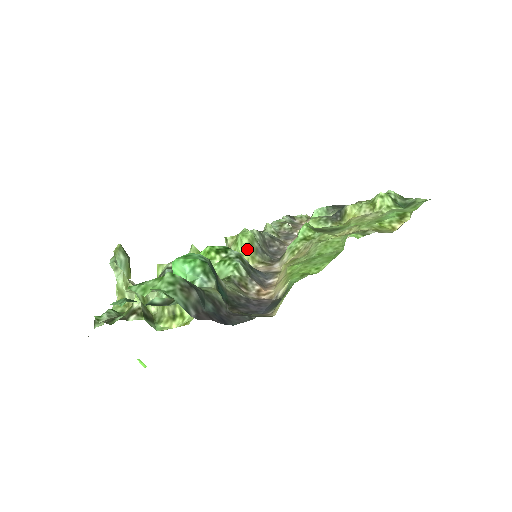
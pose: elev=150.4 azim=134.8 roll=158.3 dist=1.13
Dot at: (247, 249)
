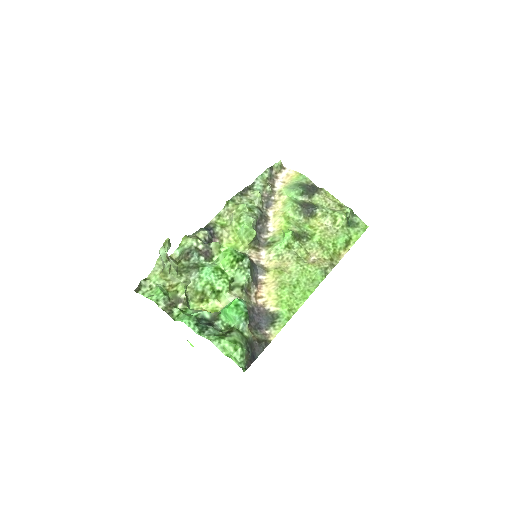
Dot at: (249, 243)
